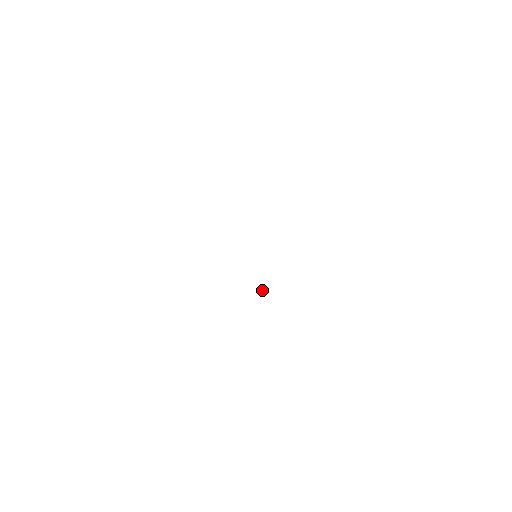
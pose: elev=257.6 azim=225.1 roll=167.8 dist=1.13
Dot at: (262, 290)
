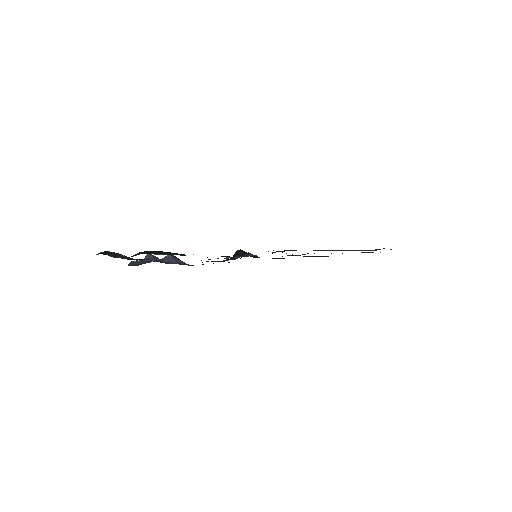
Dot at: occluded
